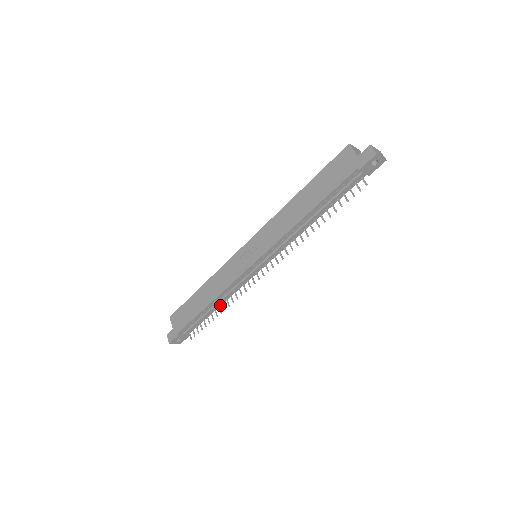
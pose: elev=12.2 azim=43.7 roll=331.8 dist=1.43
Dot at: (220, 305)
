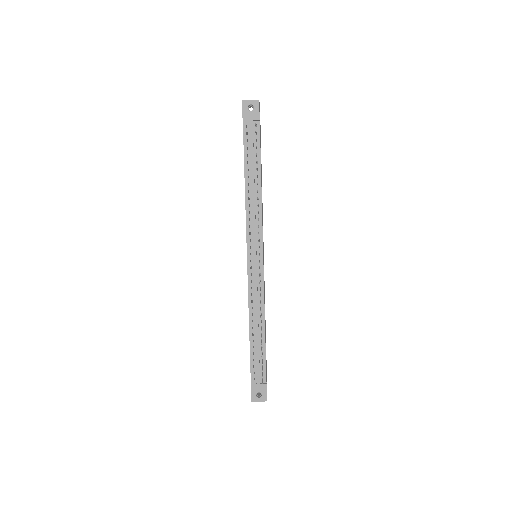
Dot at: (264, 328)
